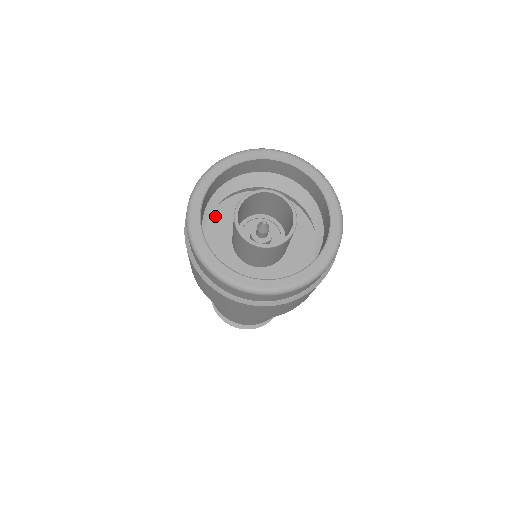
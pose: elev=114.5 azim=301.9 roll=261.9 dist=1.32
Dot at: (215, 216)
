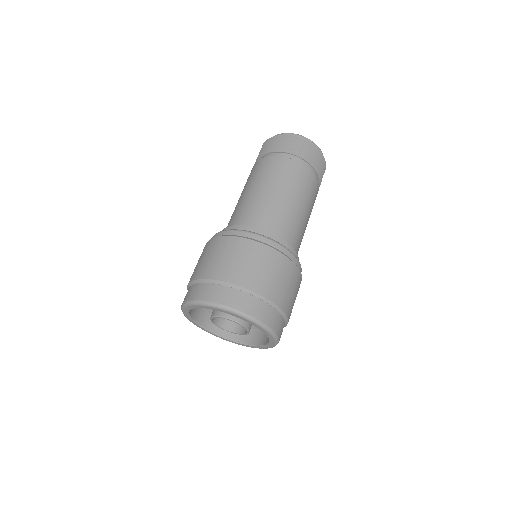
Dot at: occluded
